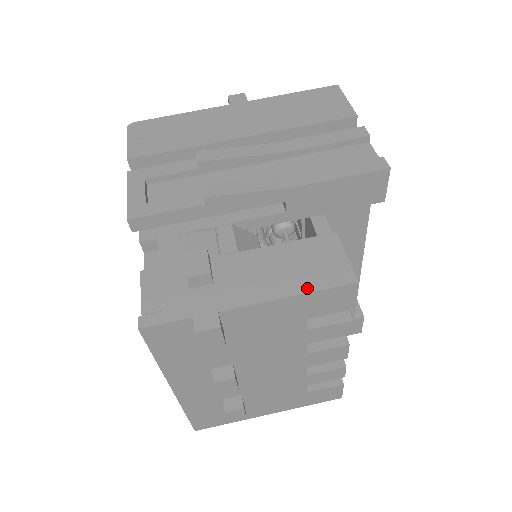
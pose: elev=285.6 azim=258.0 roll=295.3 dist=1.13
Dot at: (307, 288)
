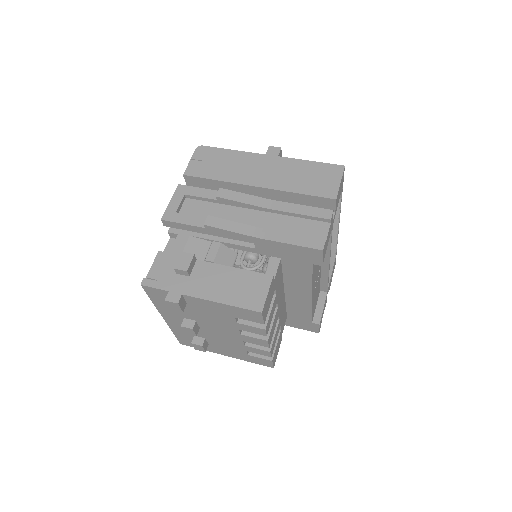
Dot at: (233, 303)
